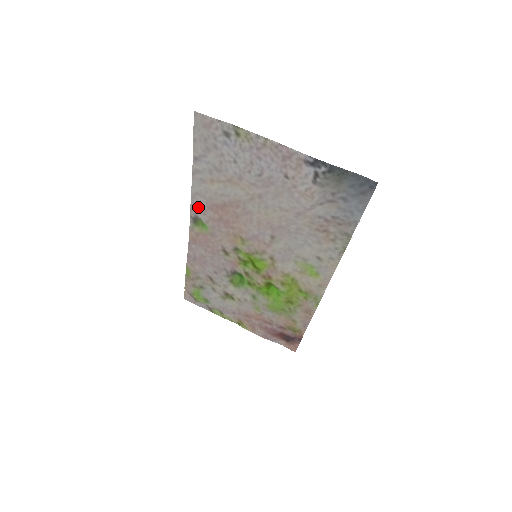
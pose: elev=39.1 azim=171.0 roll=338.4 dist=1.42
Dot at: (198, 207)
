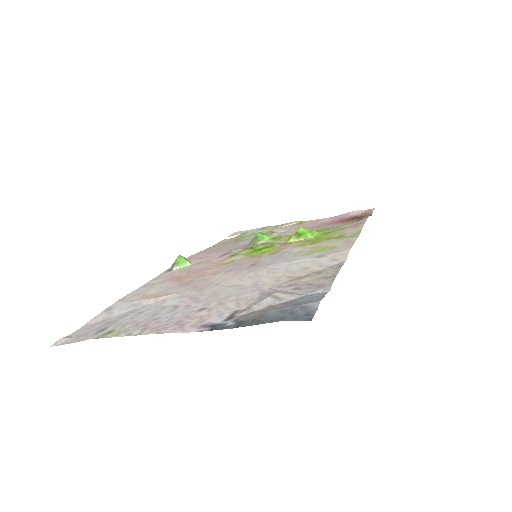
Dot at: (160, 277)
